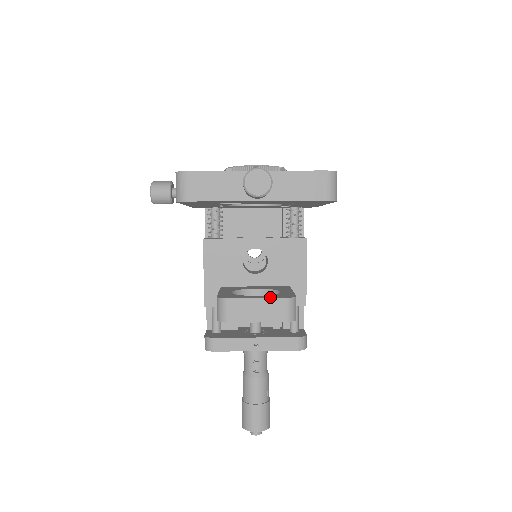
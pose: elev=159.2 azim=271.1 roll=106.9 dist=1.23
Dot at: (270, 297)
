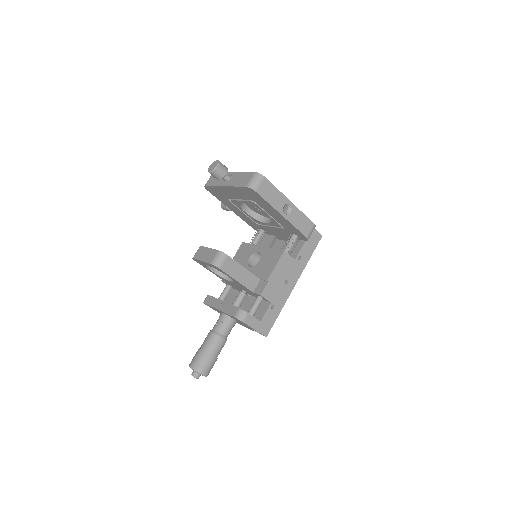
Dot at: occluded
